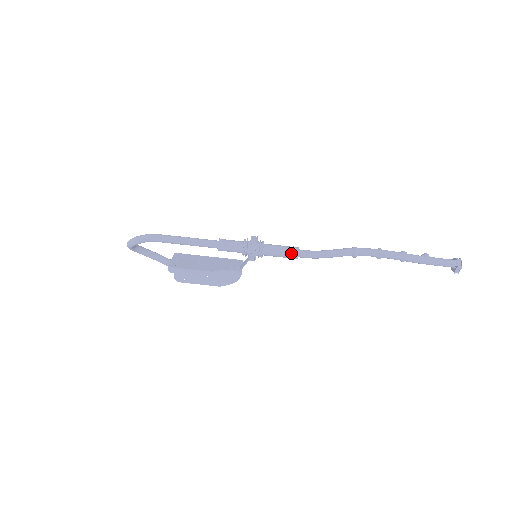
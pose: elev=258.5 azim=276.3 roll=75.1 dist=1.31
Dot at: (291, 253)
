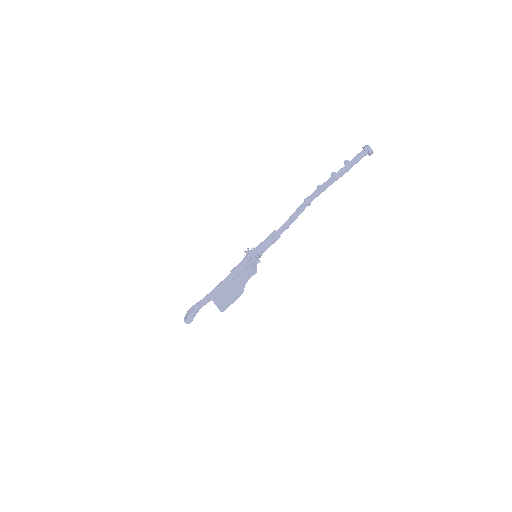
Dot at: (275, 239)
